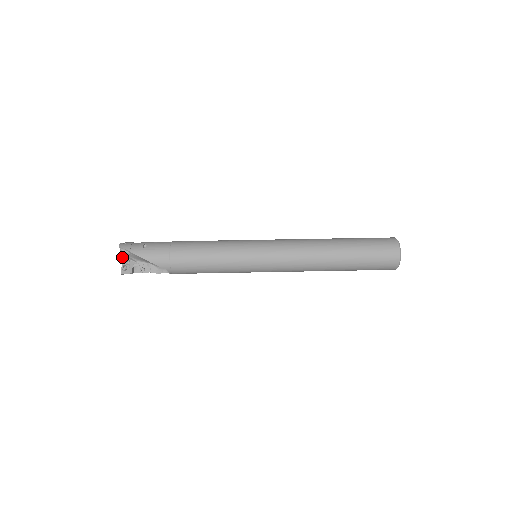
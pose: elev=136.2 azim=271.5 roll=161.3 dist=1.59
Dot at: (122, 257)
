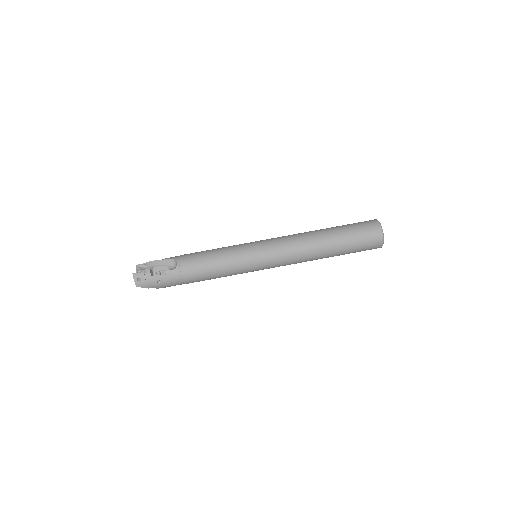
Dot at: occluded
